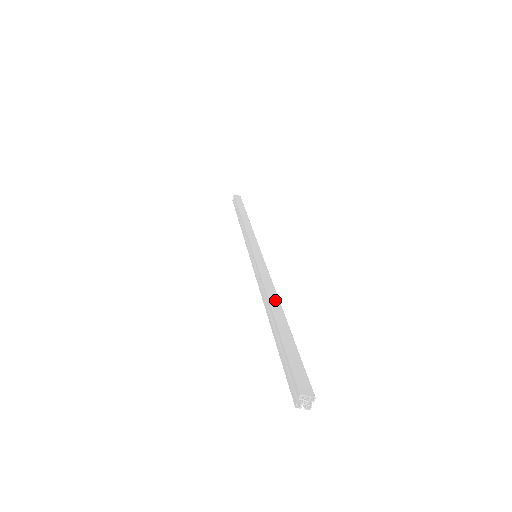
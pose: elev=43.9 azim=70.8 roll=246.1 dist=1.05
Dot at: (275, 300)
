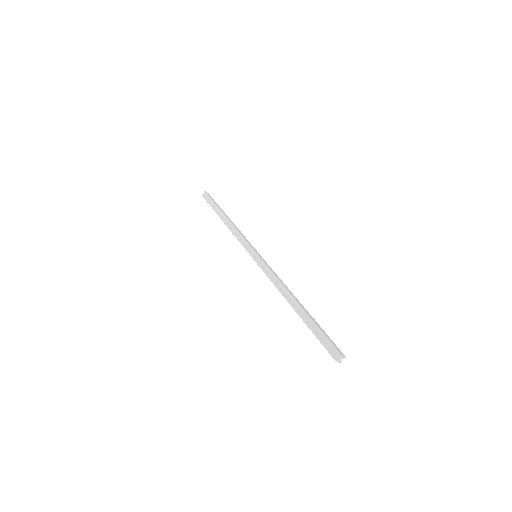
Dot at: occluded
